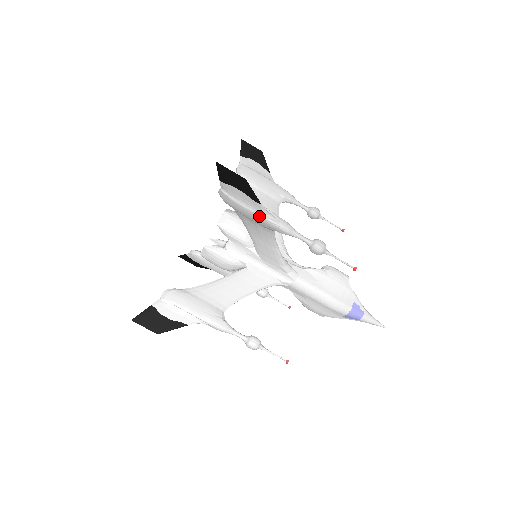
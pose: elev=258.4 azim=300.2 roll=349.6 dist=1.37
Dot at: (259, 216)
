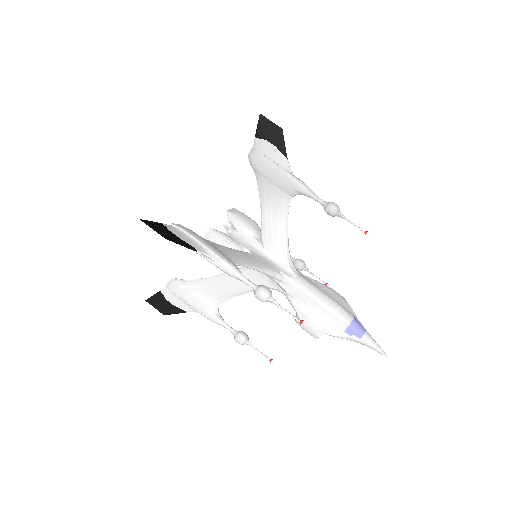
Dot at: (284, 171)
